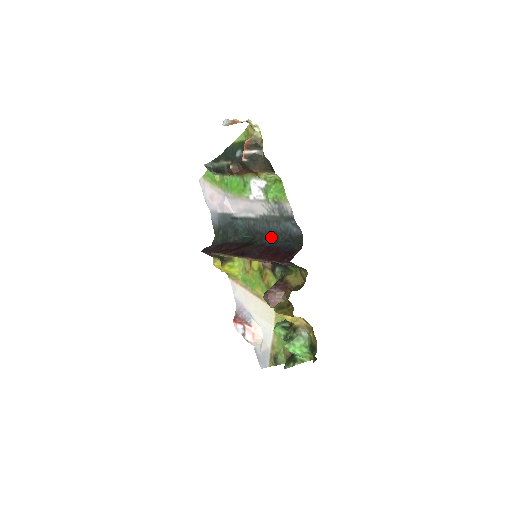
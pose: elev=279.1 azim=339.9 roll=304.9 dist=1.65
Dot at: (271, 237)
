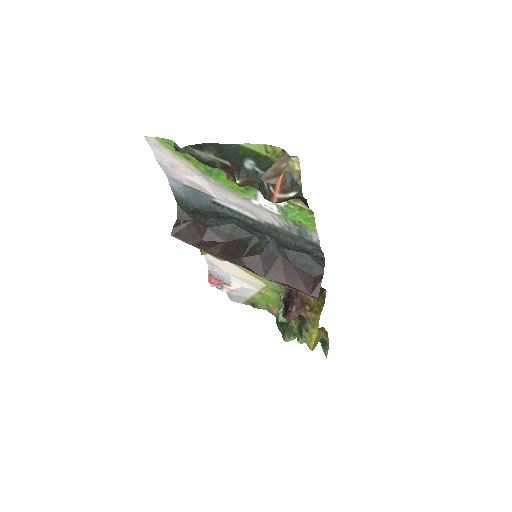
Dot at: (279, 245)
